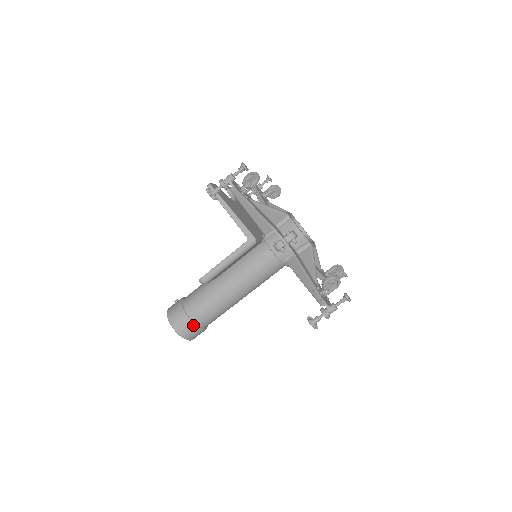
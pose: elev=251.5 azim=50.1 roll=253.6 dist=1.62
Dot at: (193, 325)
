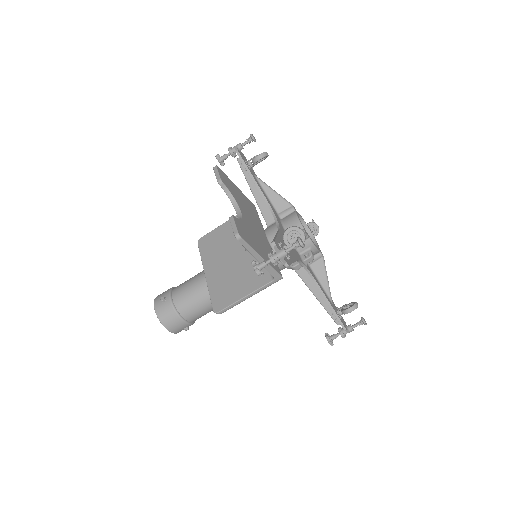
Dot at: (190, 325)
